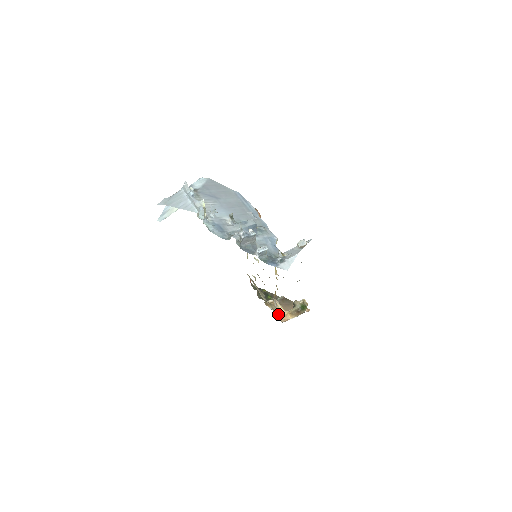
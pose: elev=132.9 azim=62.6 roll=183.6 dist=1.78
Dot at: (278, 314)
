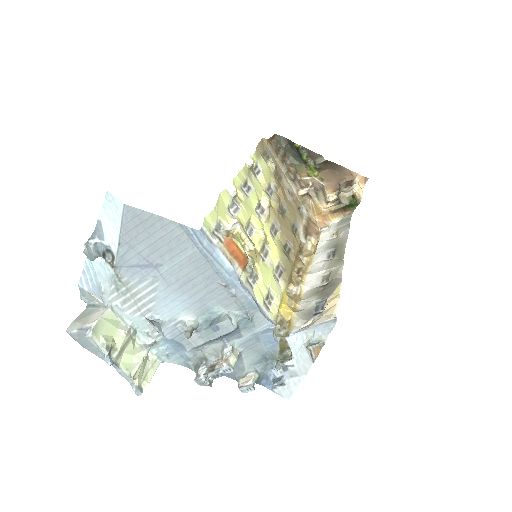
Dot at: (313, 214)
